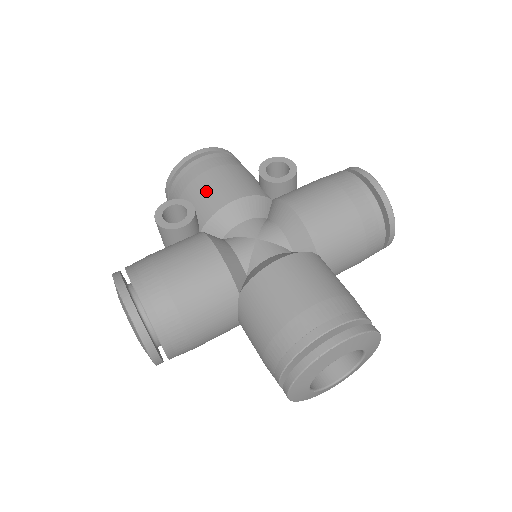
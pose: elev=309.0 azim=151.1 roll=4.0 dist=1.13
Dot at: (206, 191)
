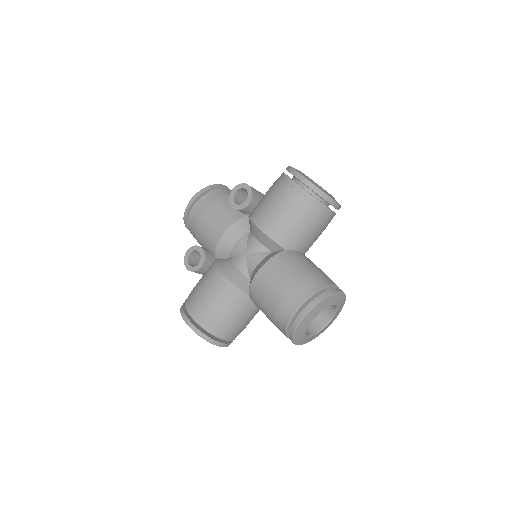
Dot at: (206, 232)
